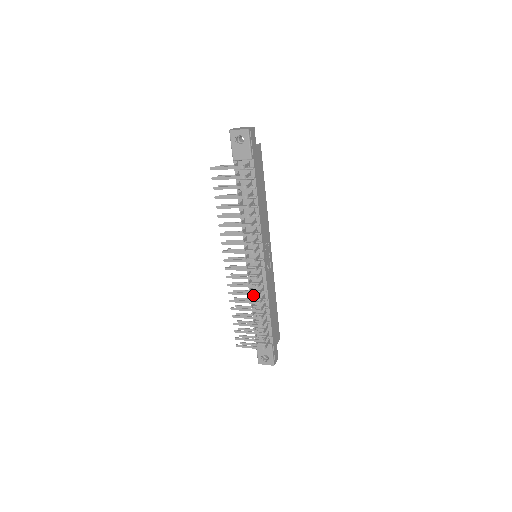
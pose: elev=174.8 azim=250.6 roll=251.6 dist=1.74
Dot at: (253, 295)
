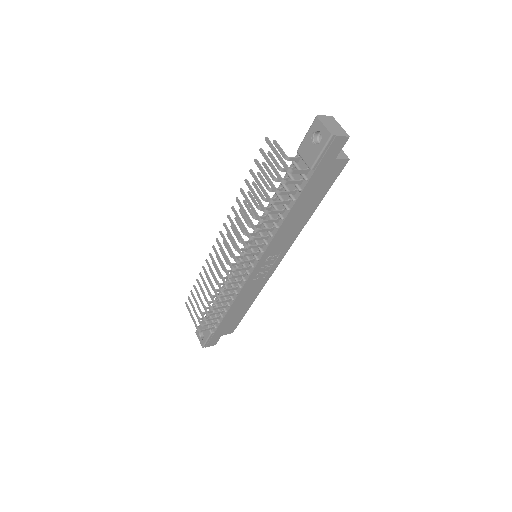
Dot at: (218, 285)
